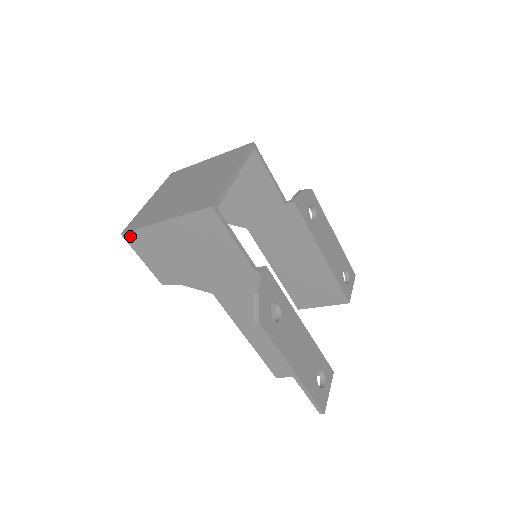
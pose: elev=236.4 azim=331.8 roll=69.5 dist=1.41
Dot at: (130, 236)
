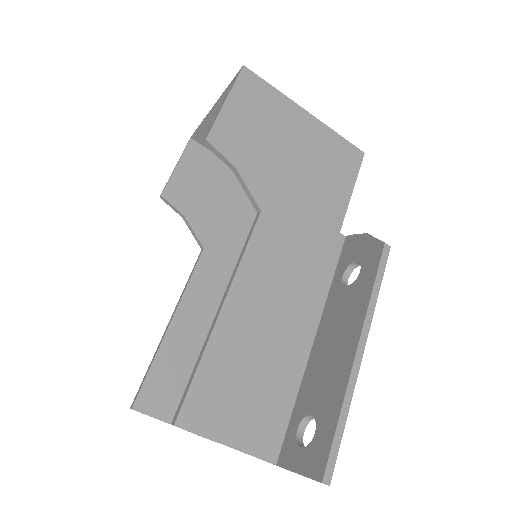
Dot at: (252, 78)
